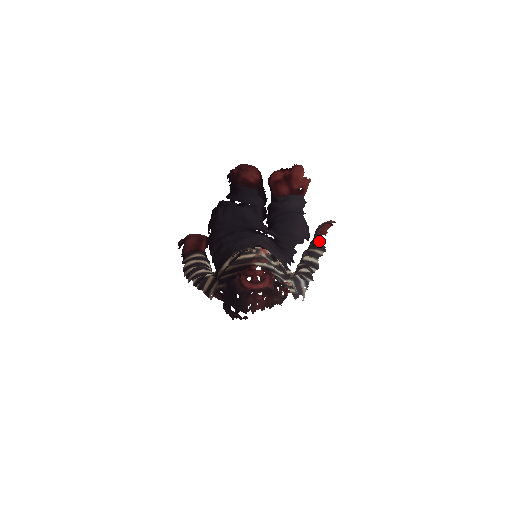
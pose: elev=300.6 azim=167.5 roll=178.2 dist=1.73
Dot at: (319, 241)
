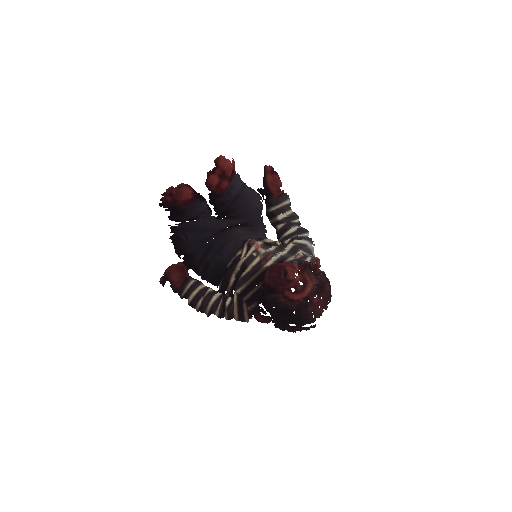
Dot at: (278, 194)
